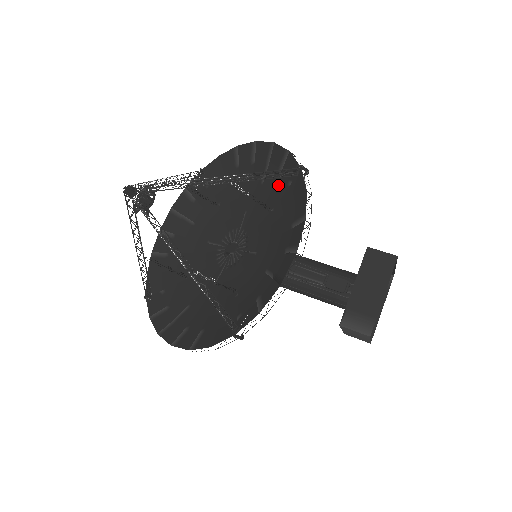
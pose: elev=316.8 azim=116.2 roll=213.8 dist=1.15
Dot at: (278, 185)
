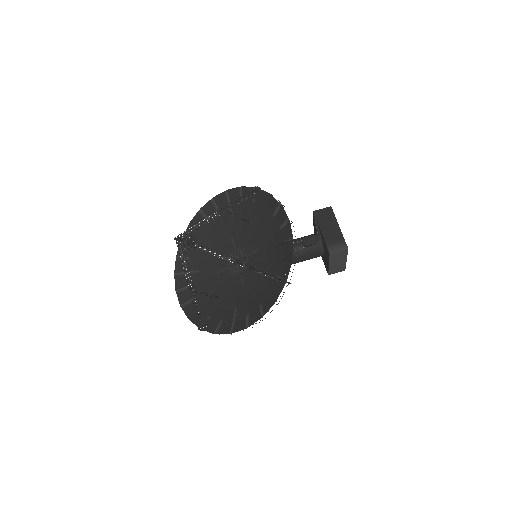
Dot at: (246, 208)
